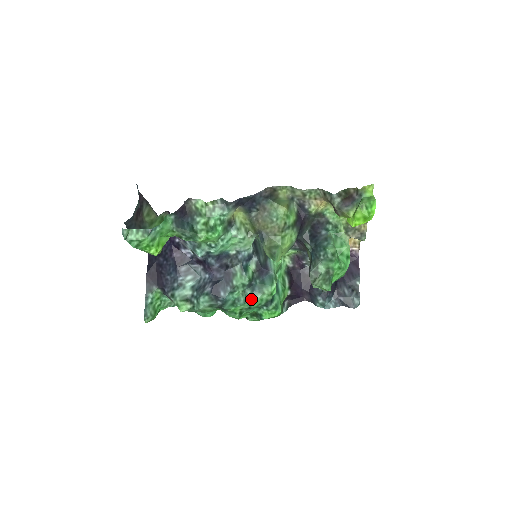
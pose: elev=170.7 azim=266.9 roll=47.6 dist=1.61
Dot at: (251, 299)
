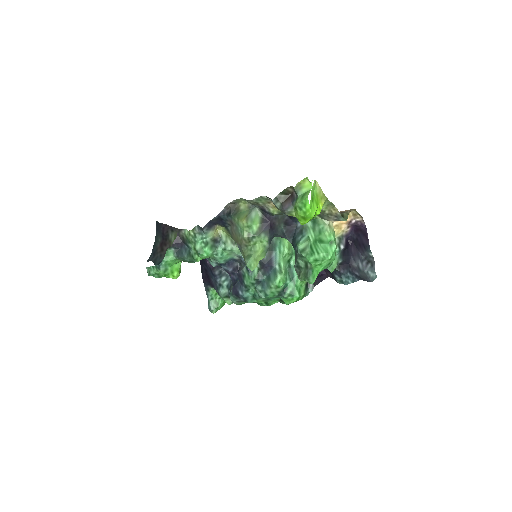
Dot at: (264, 293)
